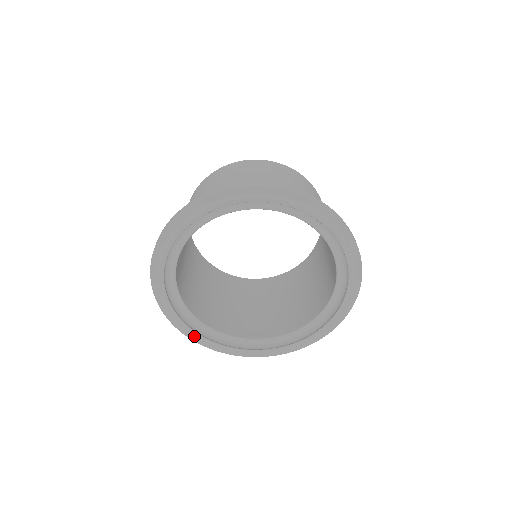
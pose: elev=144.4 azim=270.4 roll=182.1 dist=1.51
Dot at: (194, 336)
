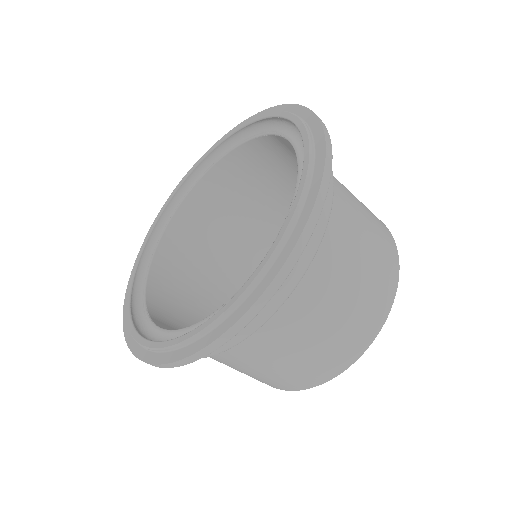
Dot at: occluded
